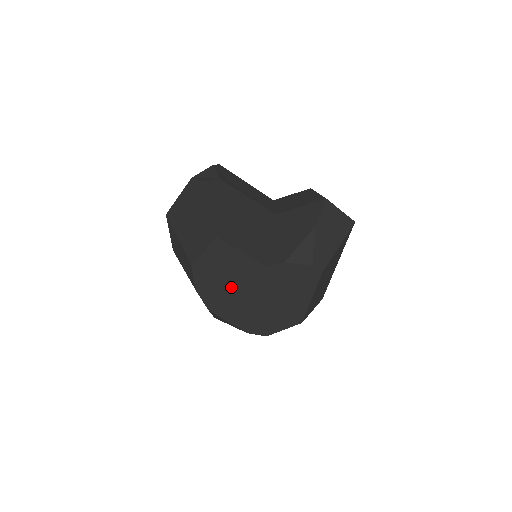
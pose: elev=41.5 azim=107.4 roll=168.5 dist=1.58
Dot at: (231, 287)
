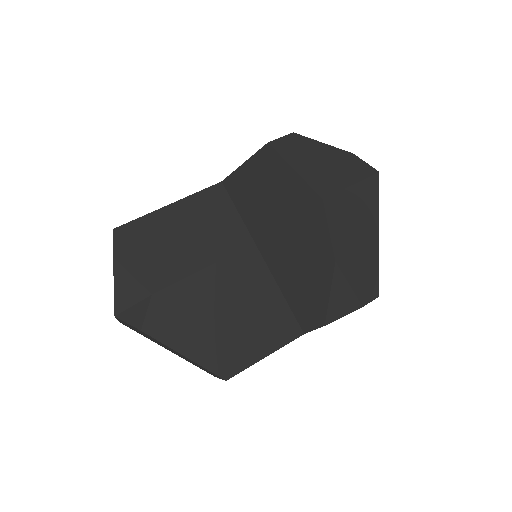
Dot at: occluded
